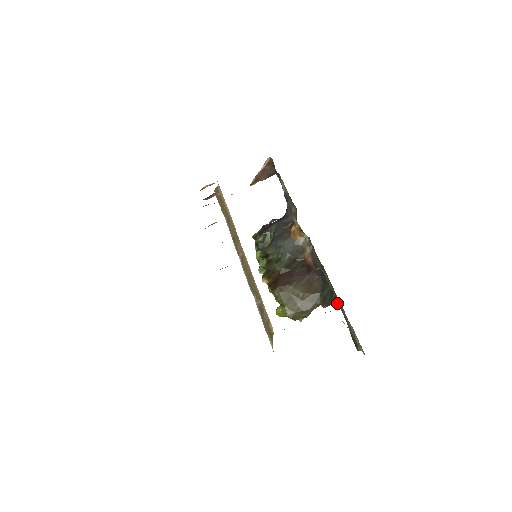
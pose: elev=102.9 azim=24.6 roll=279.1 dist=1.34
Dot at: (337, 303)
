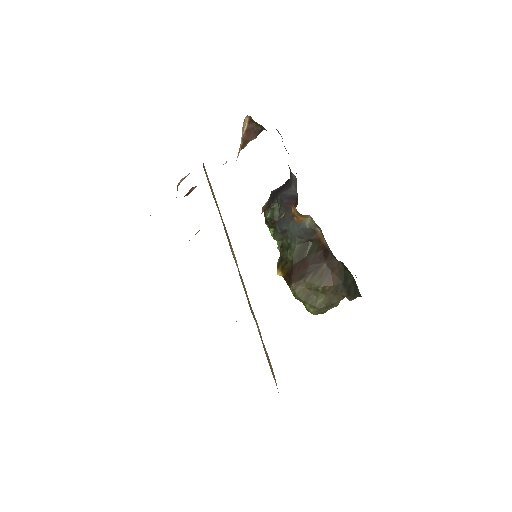
Dot at: occluded
